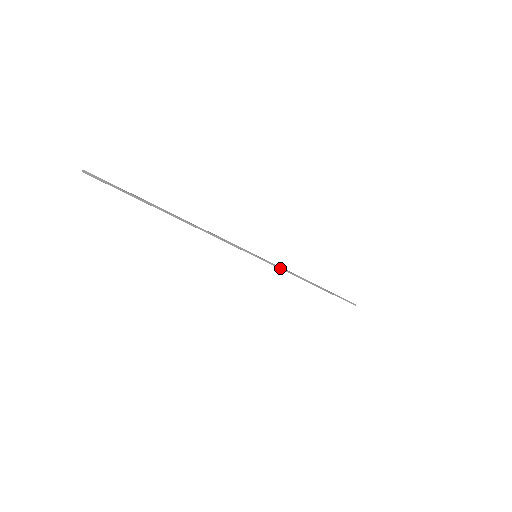
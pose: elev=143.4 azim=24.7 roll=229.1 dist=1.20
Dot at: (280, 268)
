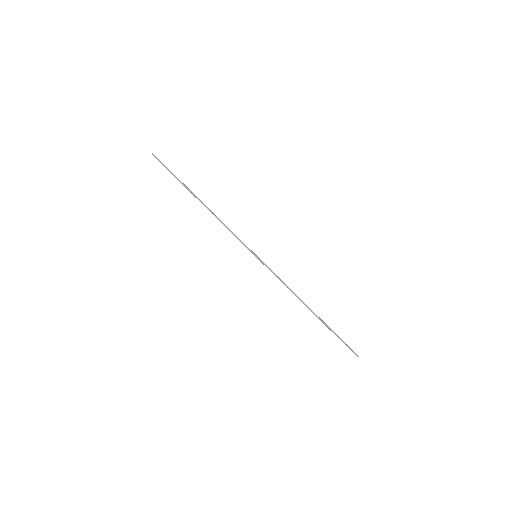
Dot at: (276, 276)
